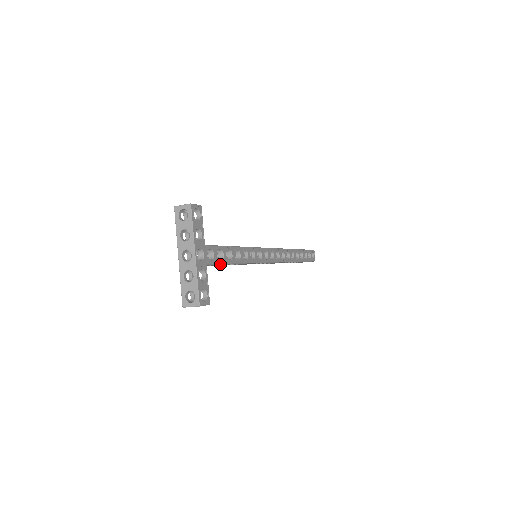
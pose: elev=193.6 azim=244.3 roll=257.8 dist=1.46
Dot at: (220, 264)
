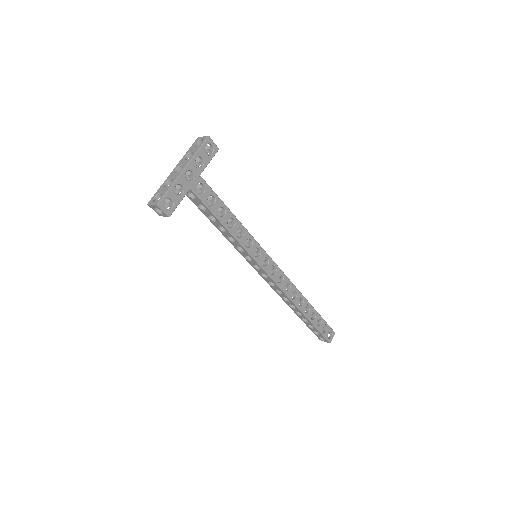
Dot at: (207, 209)
